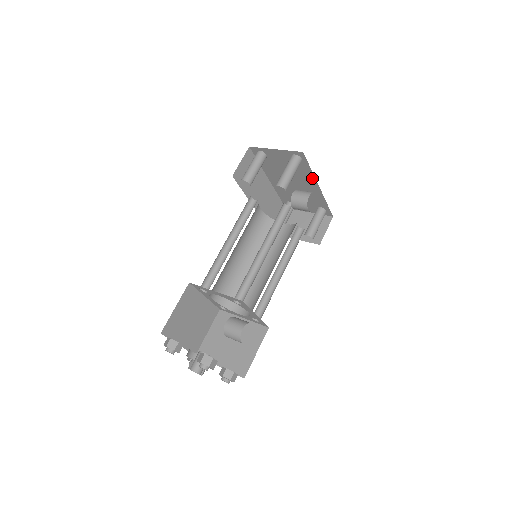
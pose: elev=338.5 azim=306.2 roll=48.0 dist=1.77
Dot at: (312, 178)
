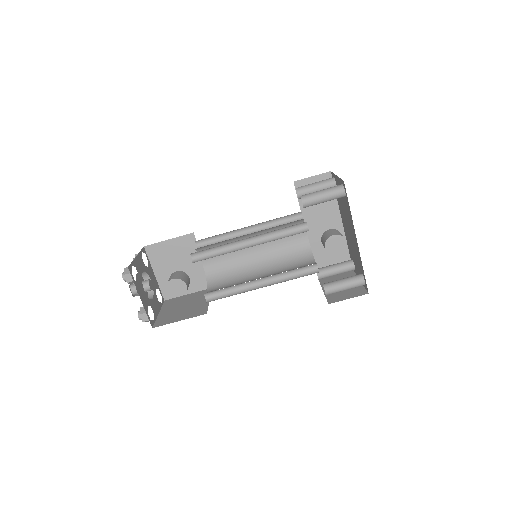
Dot at: occluded
